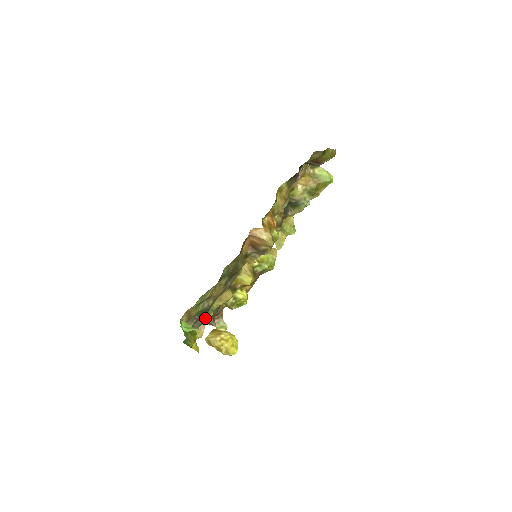
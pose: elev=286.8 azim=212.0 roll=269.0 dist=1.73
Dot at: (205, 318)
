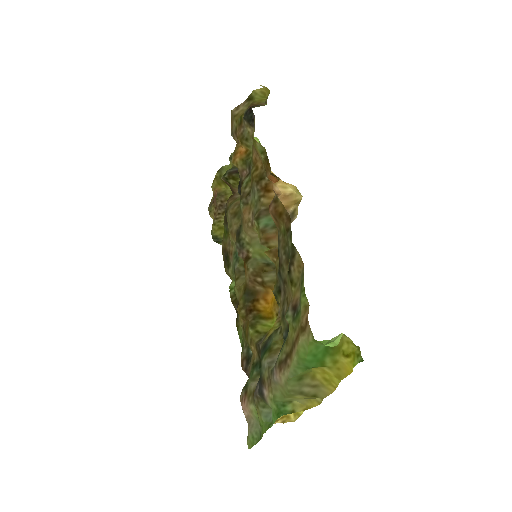
Dot at: occluded
